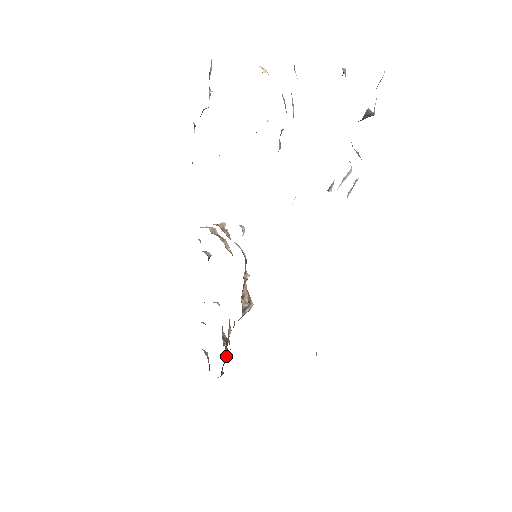
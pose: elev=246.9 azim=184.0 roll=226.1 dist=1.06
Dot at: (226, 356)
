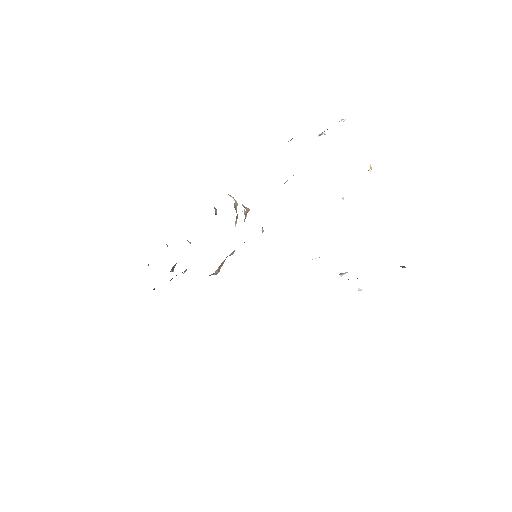
Dot at: occluded
